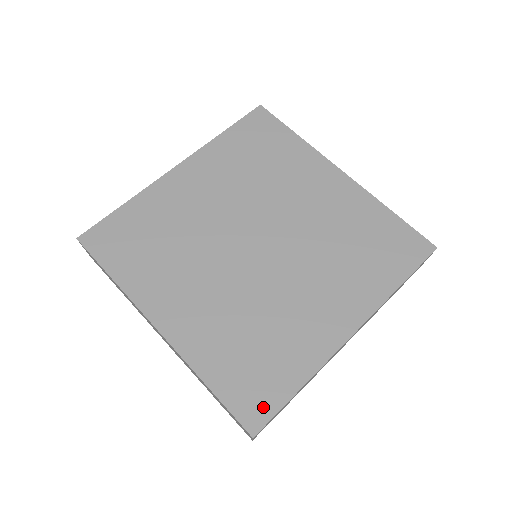
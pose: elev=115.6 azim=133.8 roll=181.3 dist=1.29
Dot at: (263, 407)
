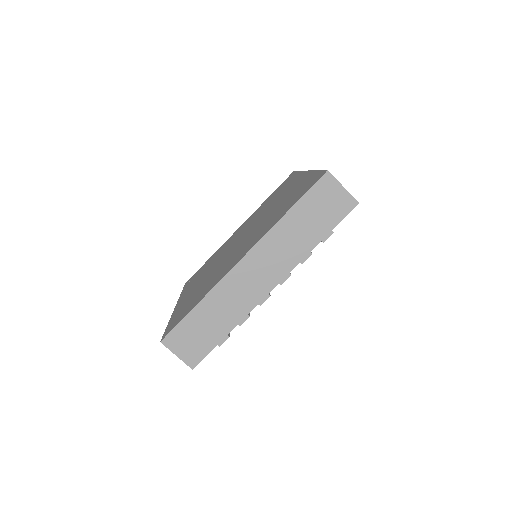
Dot at: (315, 178)
